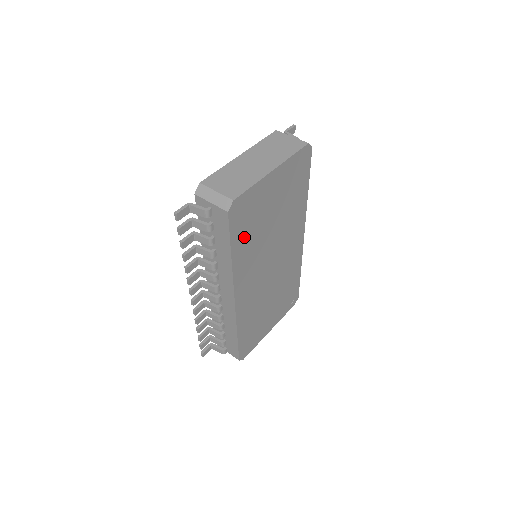
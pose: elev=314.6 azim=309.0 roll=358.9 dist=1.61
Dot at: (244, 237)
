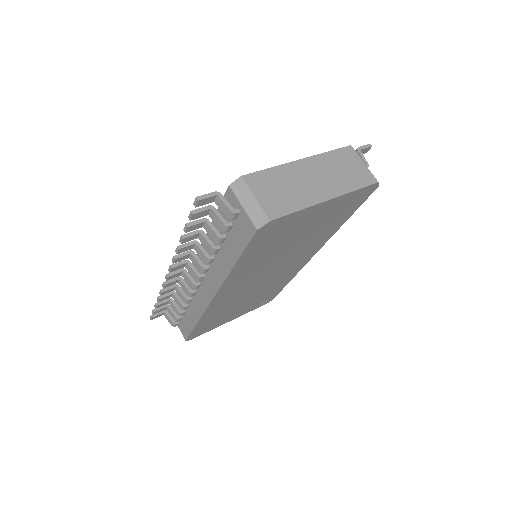
Dot at: (258, 252)
